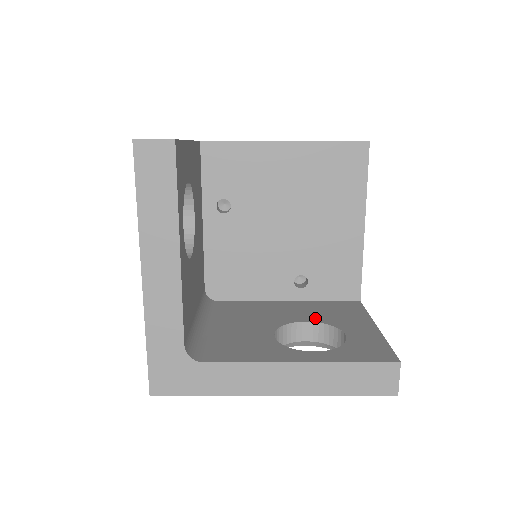
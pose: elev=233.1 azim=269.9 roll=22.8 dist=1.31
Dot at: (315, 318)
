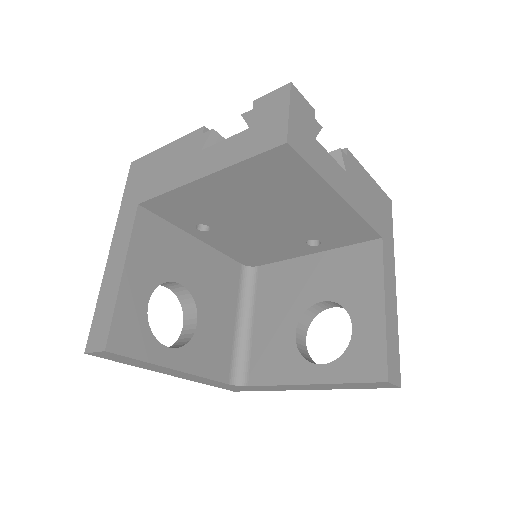
Dot at: (331, 293)
